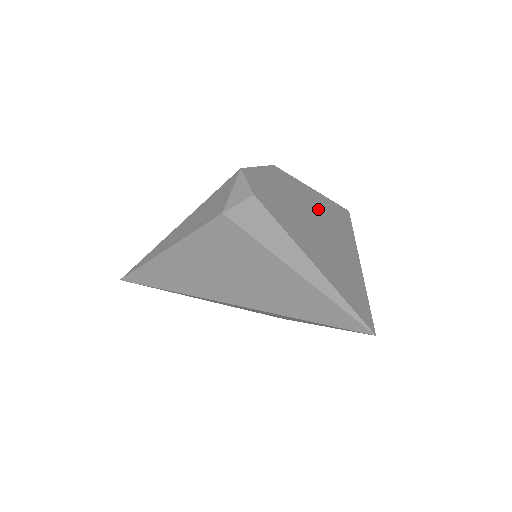
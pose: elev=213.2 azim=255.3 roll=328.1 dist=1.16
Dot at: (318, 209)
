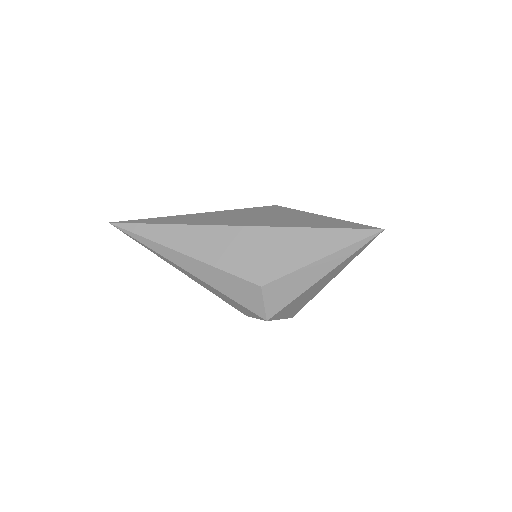
Dot at: occluded
